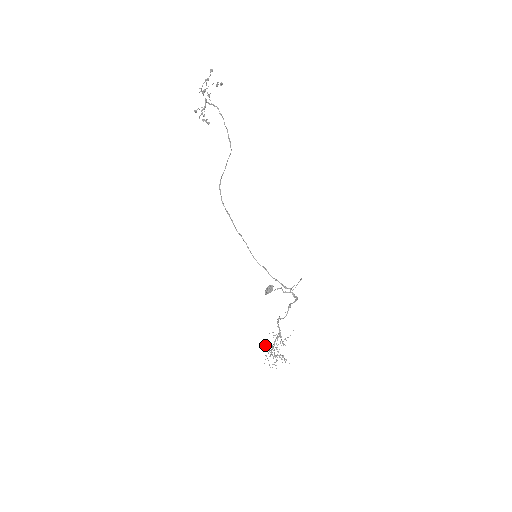
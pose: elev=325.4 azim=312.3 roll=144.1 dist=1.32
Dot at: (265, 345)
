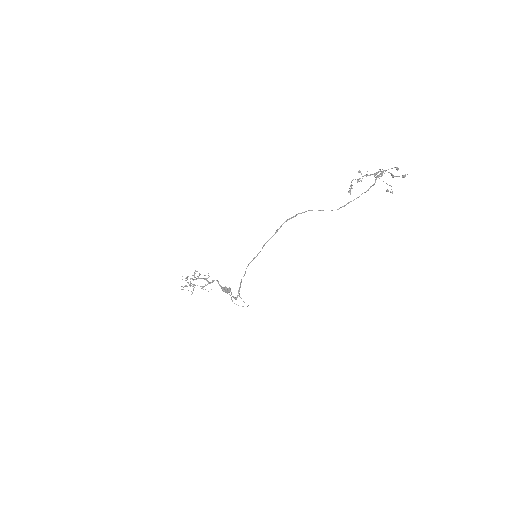
Dot at: (197, 271)
